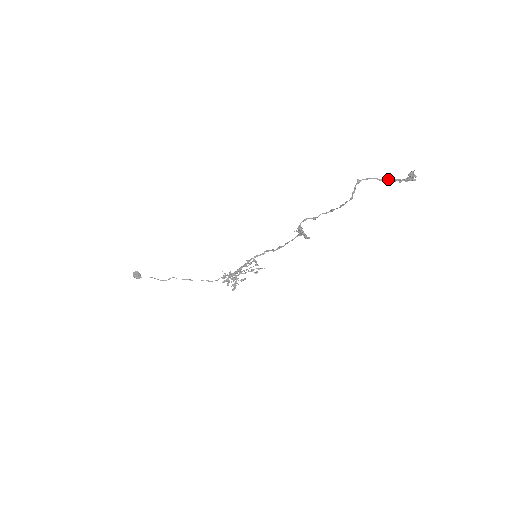
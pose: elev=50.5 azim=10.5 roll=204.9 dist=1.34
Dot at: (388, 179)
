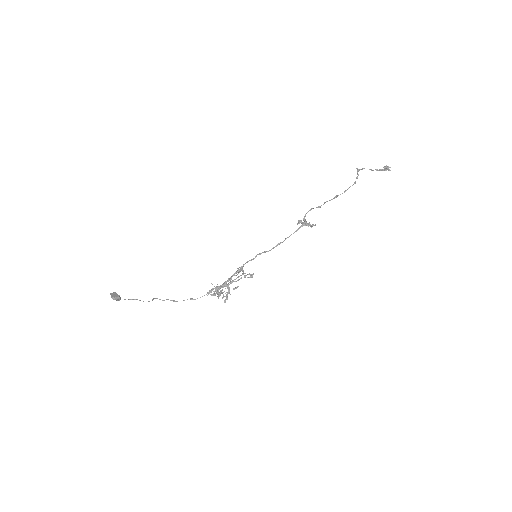
Dot at: occluded
